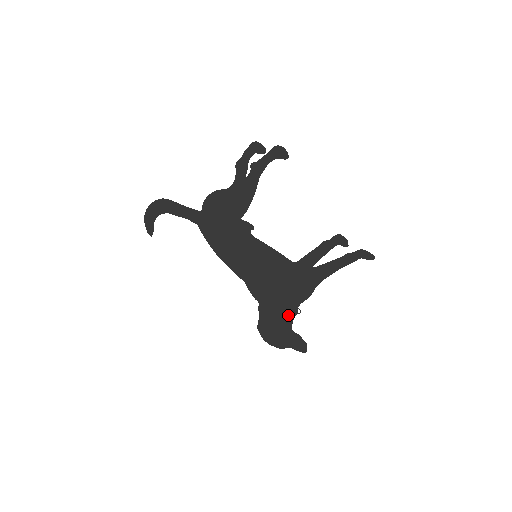
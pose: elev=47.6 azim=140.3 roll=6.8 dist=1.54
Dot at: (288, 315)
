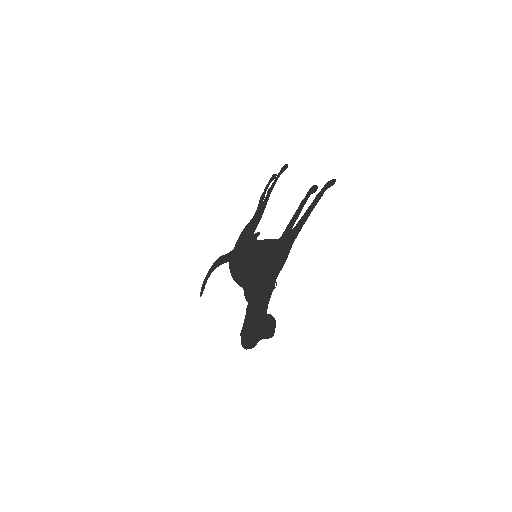
Dot at: (267, 297)
